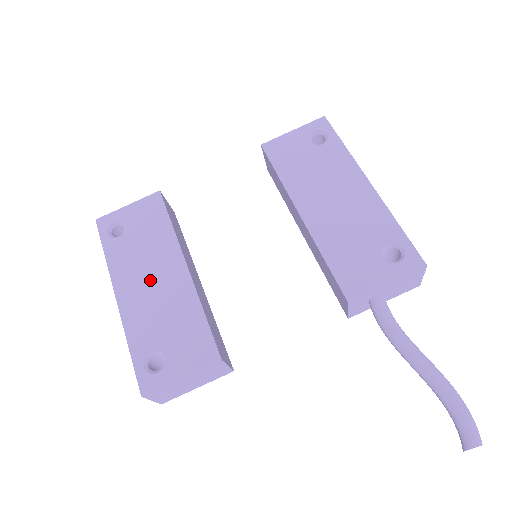
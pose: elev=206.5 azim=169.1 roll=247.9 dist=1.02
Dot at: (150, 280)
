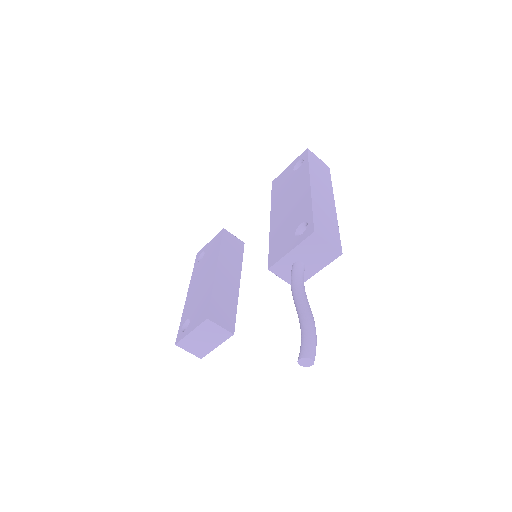
Dot at: (201, 281)
